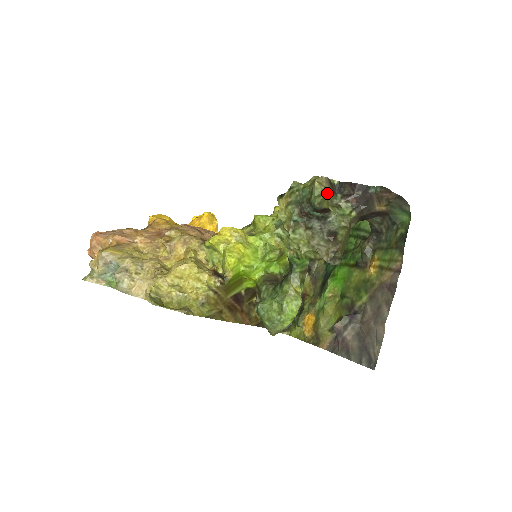
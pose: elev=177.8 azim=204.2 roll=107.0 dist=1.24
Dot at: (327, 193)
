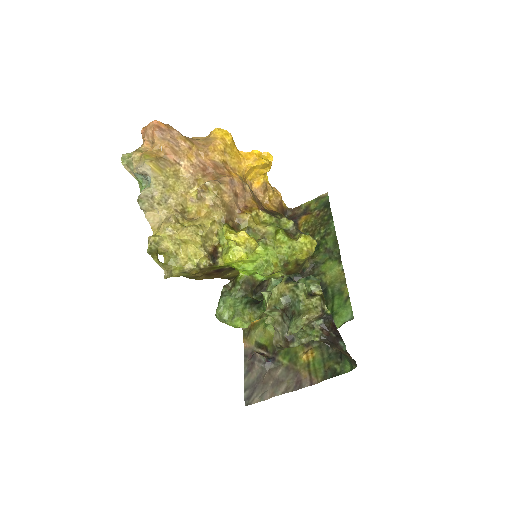
Dot at: (309, 322)
